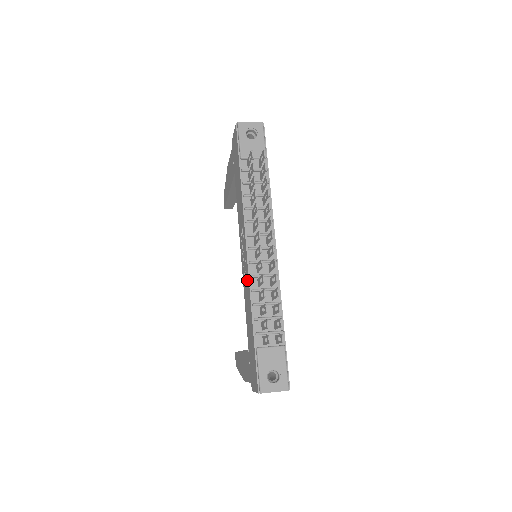
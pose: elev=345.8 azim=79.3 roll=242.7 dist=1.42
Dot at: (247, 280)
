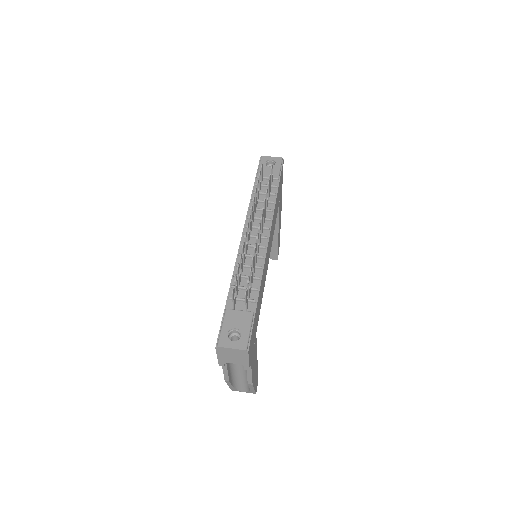
Dot at: occluded
